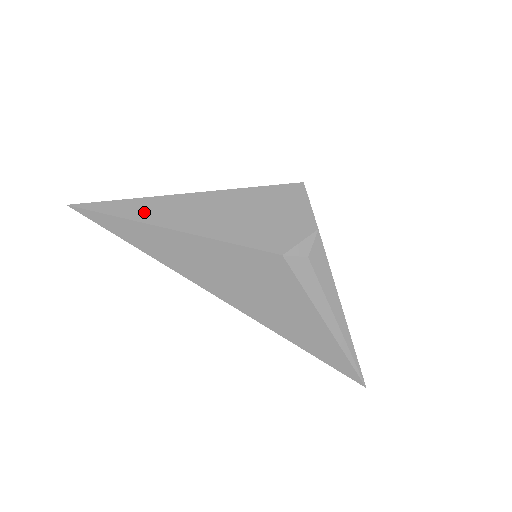
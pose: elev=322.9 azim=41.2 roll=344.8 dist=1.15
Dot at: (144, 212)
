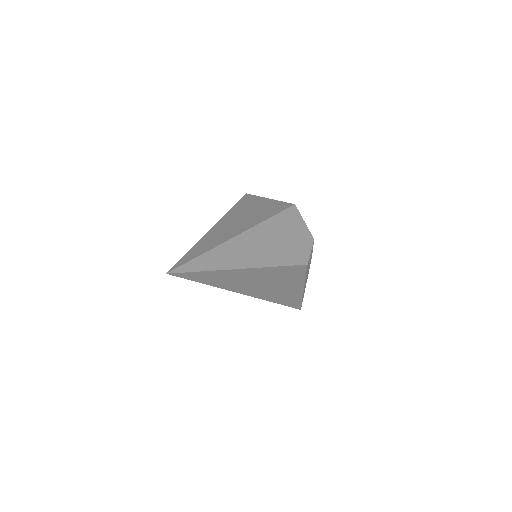
Dot at: (225, 260)
